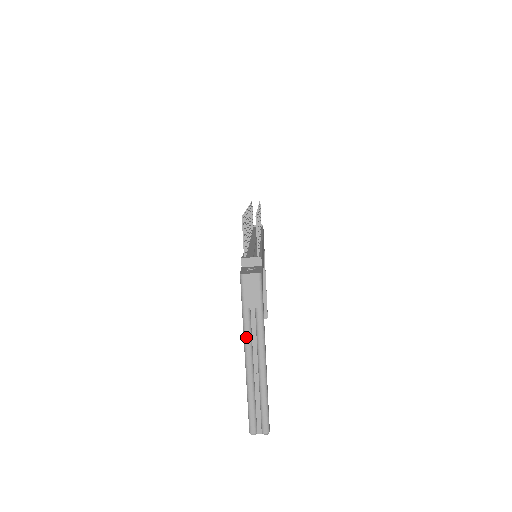
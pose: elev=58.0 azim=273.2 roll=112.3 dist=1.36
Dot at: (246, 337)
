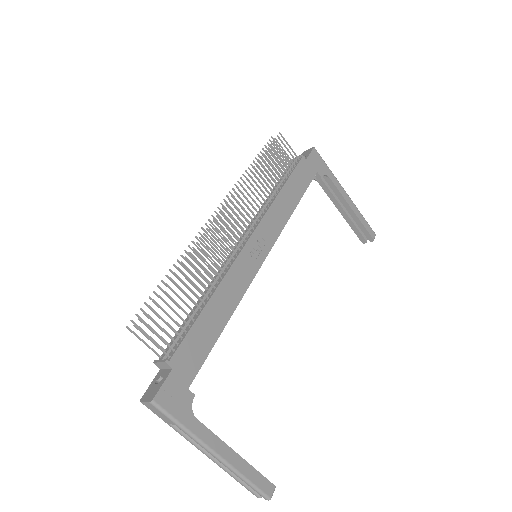
Dot at: occluded
